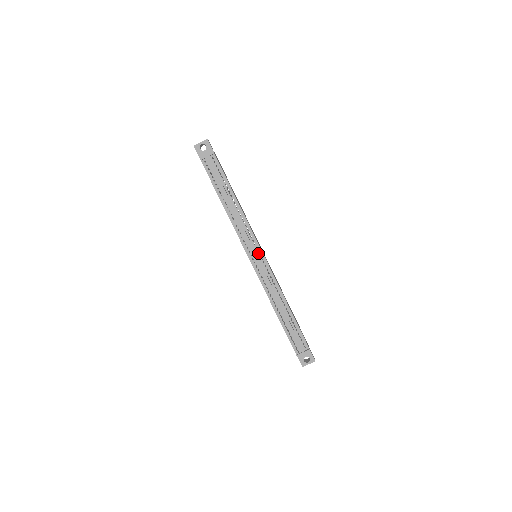
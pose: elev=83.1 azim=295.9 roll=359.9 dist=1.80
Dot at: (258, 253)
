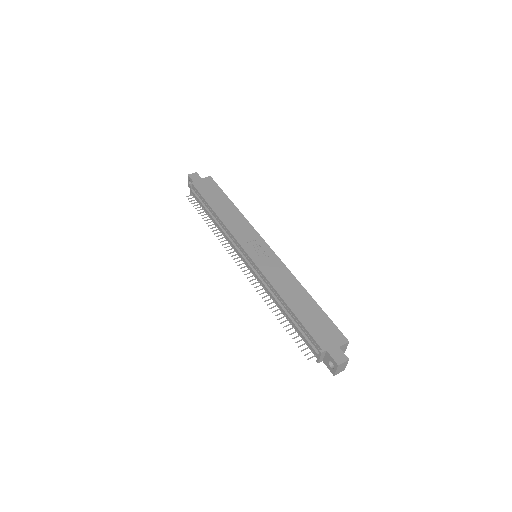
Dot at: (245, 255)
